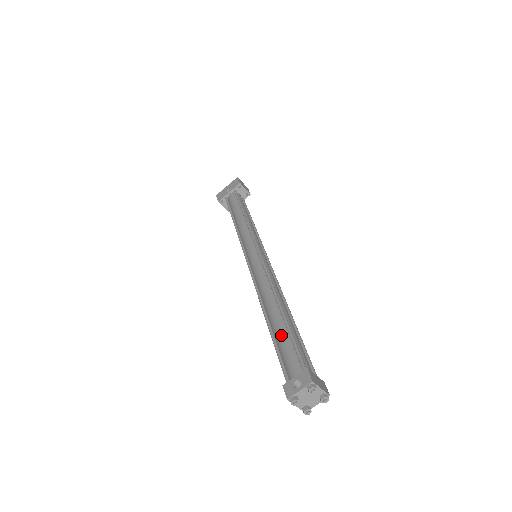
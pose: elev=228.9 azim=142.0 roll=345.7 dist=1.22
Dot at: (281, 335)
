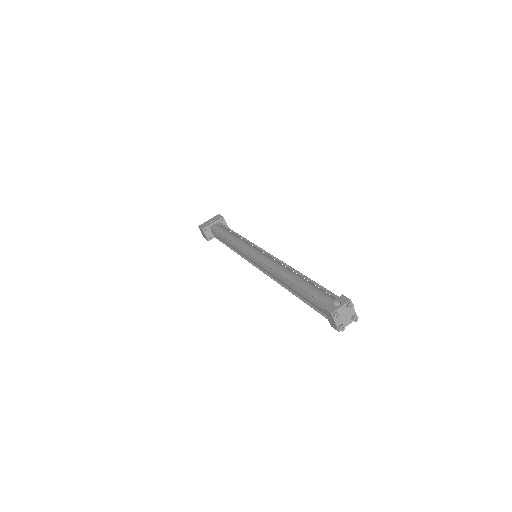
Dot at: (308, 286)
